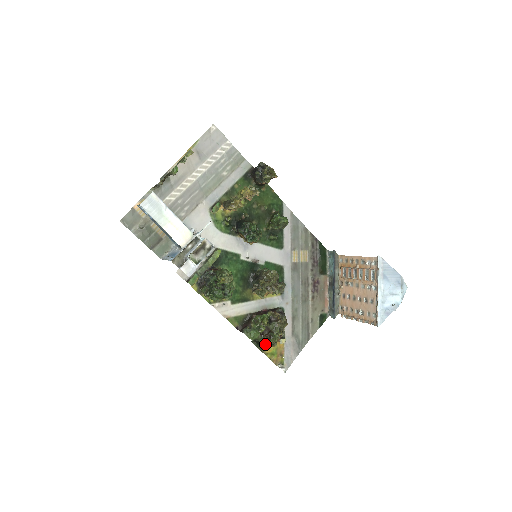
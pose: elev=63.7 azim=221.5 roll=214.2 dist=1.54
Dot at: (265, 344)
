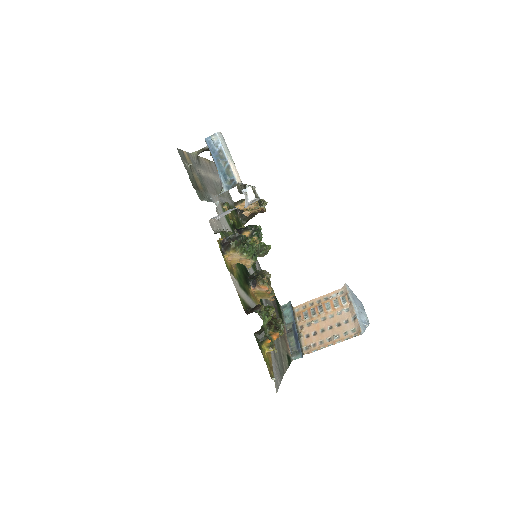
Dot at: (268, 339)
